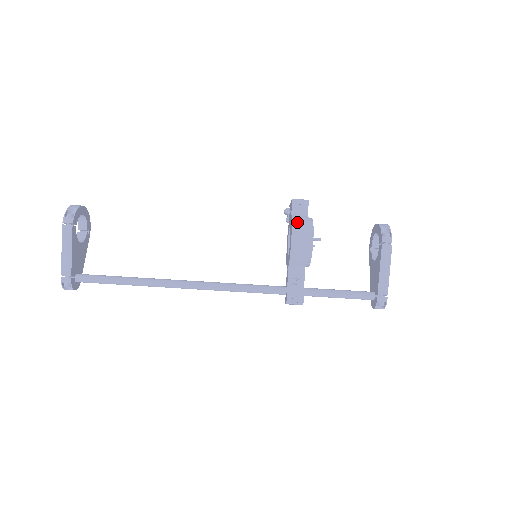
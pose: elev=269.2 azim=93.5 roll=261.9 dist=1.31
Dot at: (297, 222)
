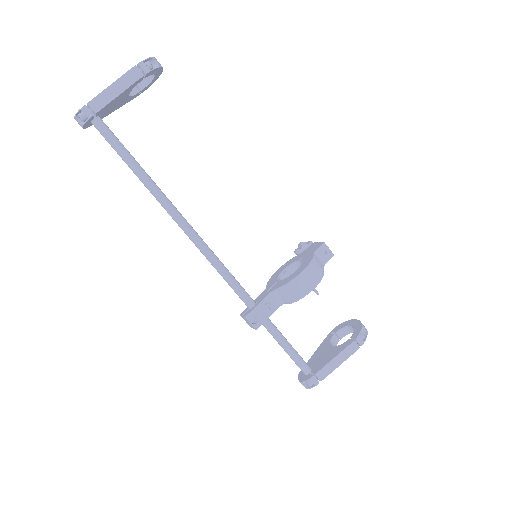
Dot at: (315, 264)
